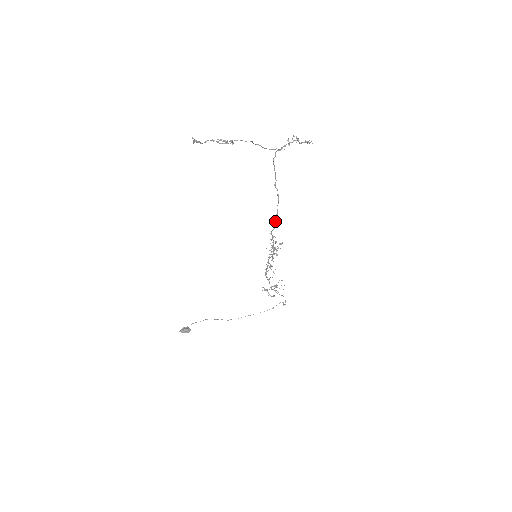
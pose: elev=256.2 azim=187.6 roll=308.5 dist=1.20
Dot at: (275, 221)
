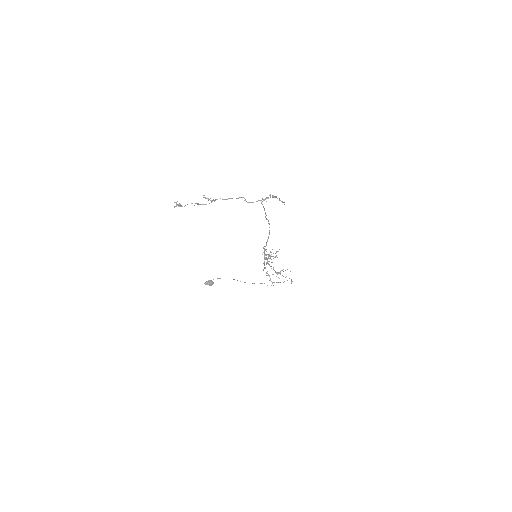
Dot at: (267, 240)
